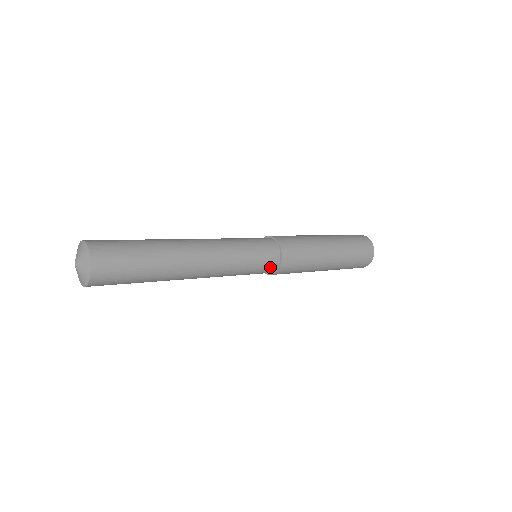
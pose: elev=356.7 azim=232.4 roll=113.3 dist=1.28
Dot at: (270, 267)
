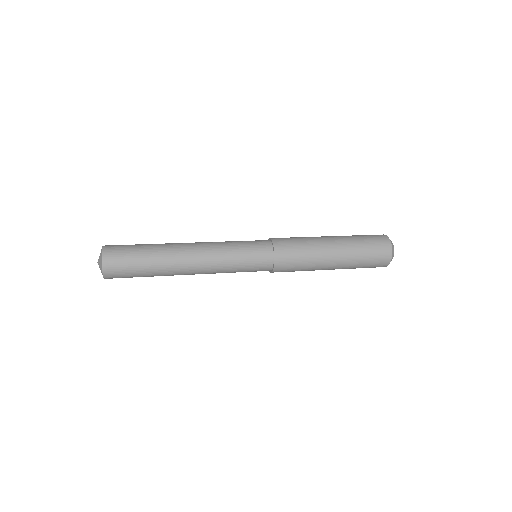
Dot at: (265, 263)
